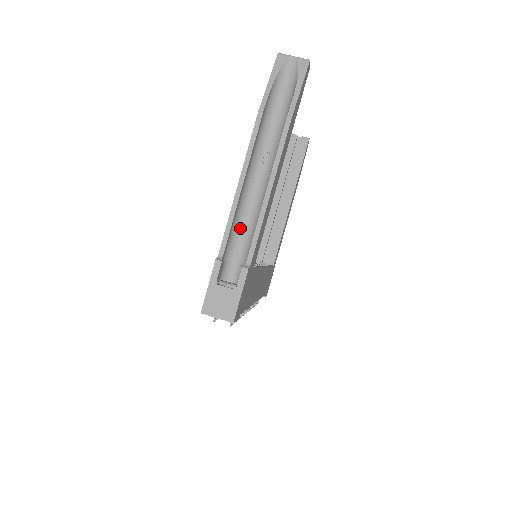
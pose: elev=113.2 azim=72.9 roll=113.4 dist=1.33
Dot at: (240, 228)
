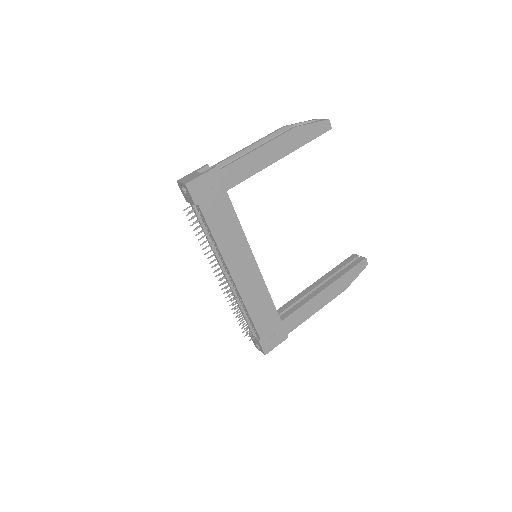
Dot at: occluded
